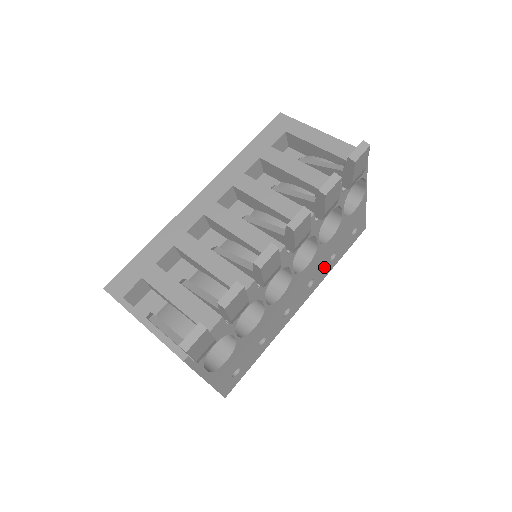
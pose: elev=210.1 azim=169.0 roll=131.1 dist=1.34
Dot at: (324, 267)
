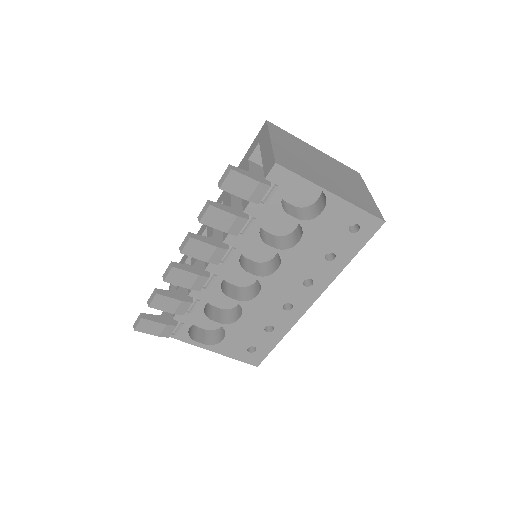
Dot at: (321, 267)
